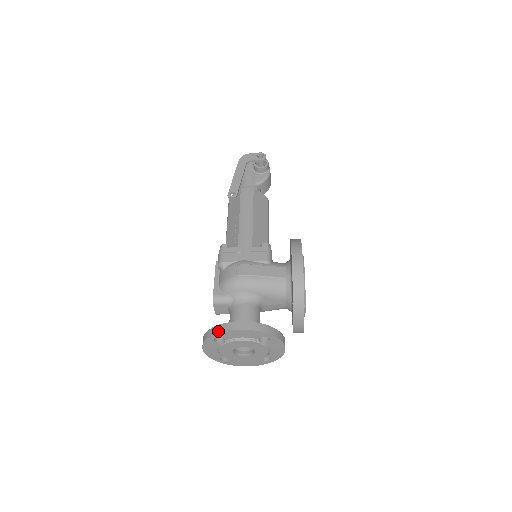
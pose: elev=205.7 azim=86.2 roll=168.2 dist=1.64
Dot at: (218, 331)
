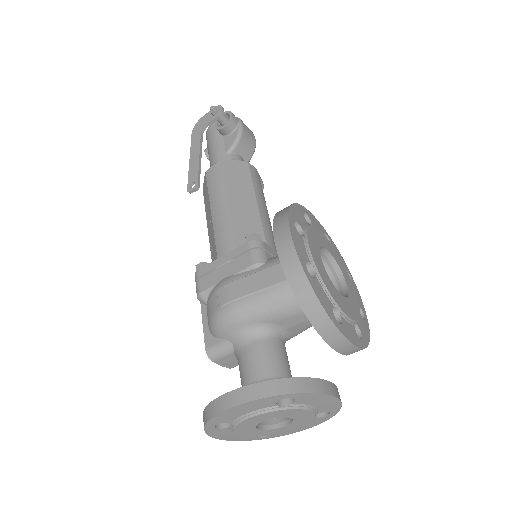
Dot at: (207, 418)
